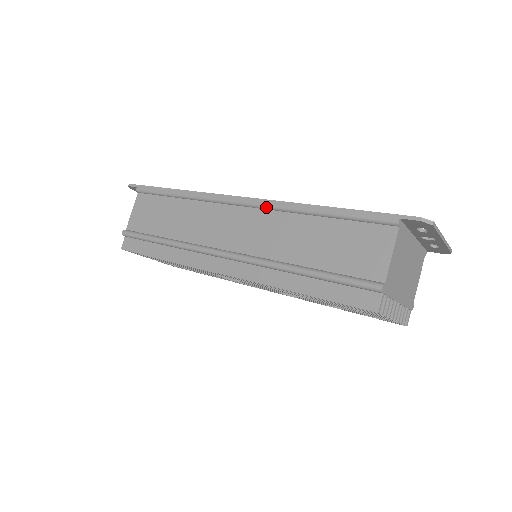
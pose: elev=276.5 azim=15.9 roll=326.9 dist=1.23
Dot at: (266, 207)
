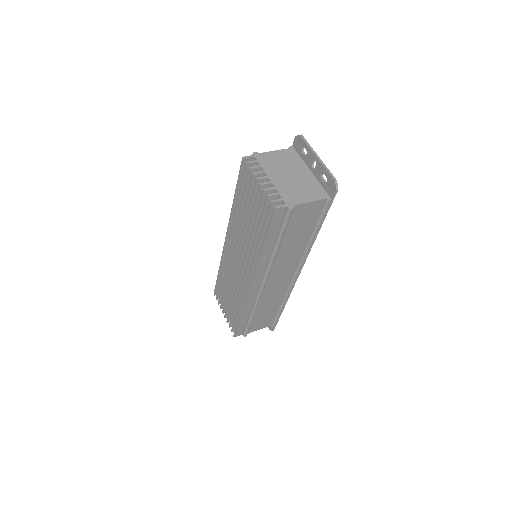
Dot at: occluded
